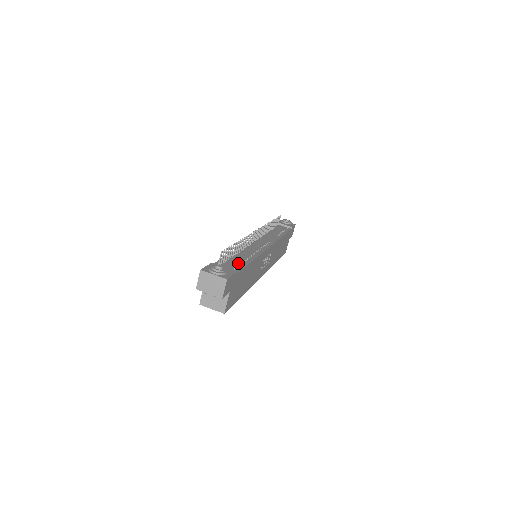
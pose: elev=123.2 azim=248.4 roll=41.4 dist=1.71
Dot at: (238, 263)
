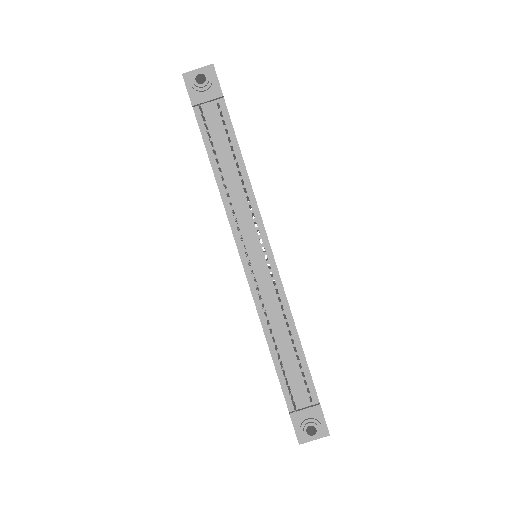
Dot at: (298, 370)
